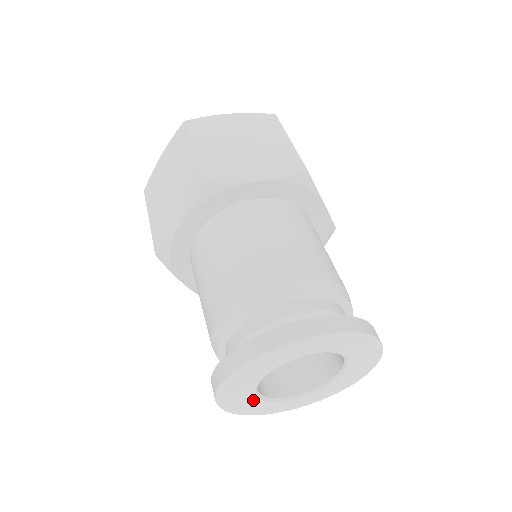
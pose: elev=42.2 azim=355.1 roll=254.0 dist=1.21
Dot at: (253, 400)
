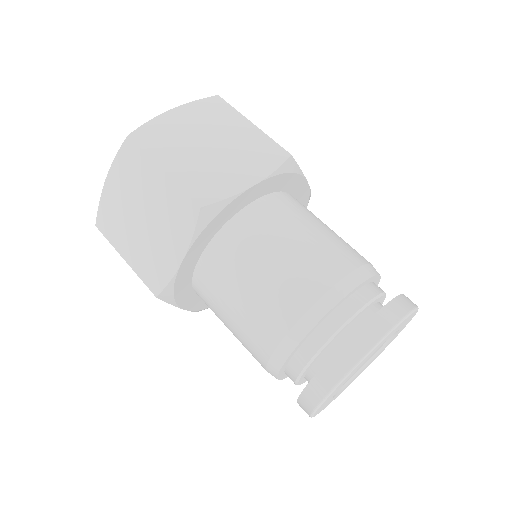
Dot at: (344, 382)
